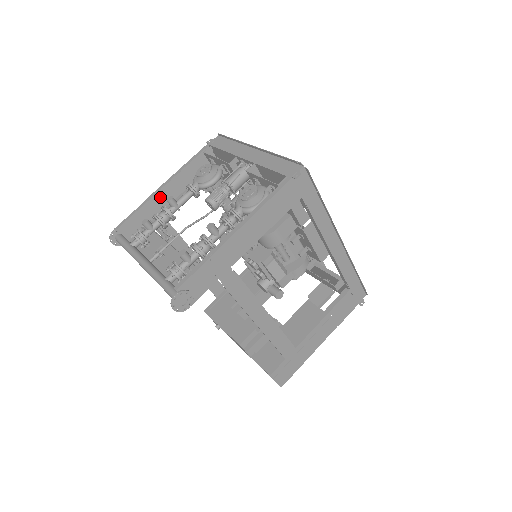
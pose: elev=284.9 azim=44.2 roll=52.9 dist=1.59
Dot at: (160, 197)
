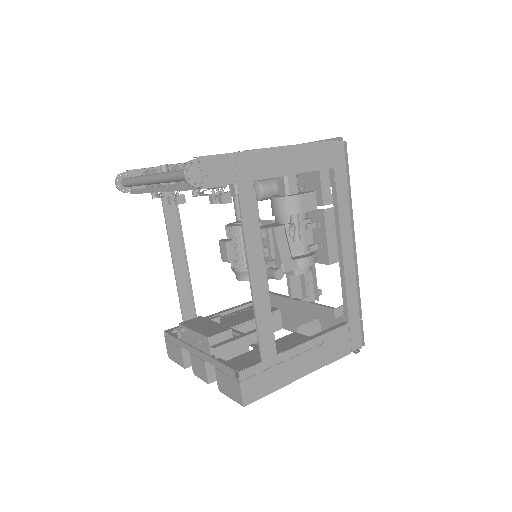
Dot at: occluded
